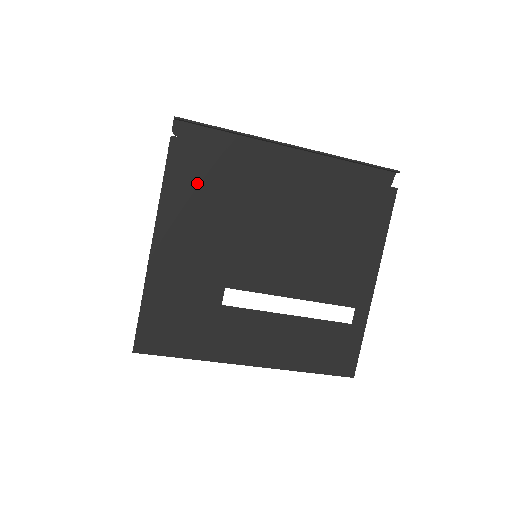
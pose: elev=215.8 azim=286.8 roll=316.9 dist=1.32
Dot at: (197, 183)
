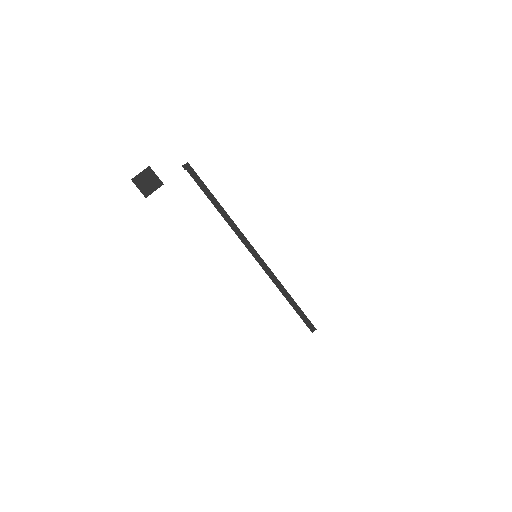
Dot at: occluded
